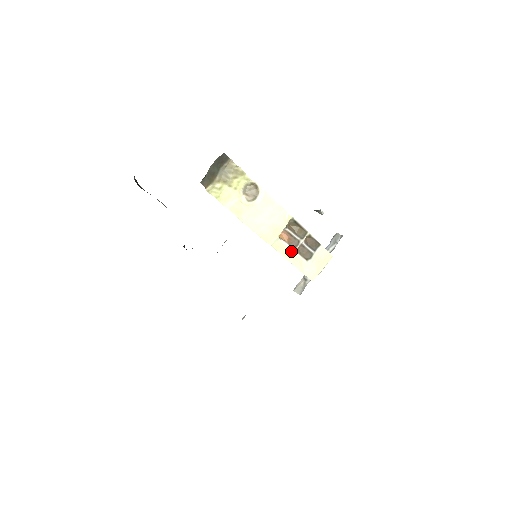
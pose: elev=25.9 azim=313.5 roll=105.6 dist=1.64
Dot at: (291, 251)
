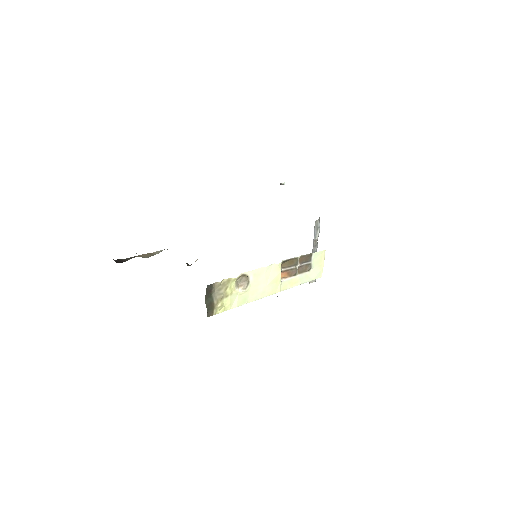
Dot at: (295, 278)
